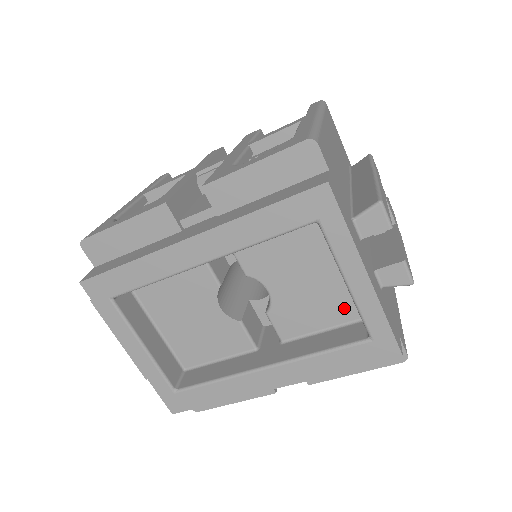
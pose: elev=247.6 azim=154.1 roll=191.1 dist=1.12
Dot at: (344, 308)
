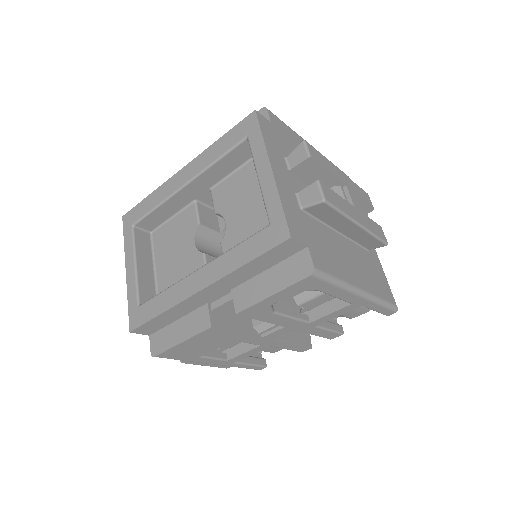
Dot at: occluded
